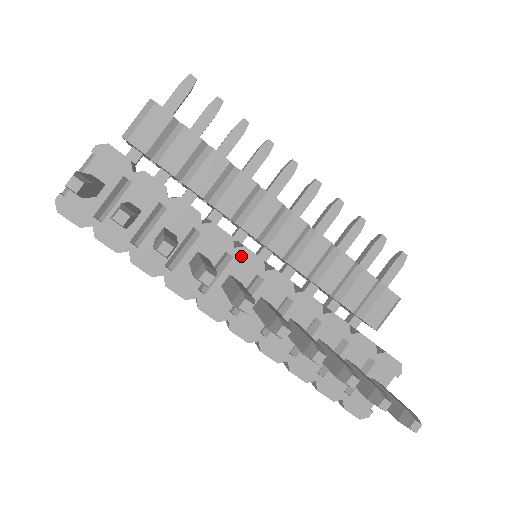
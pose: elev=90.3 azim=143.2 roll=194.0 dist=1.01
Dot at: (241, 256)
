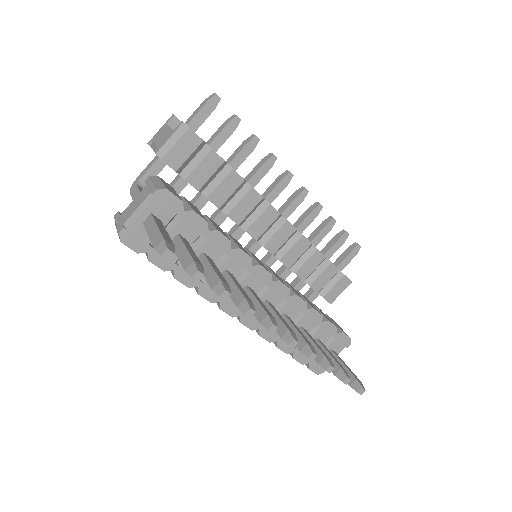
Dot at: (256, 272)
